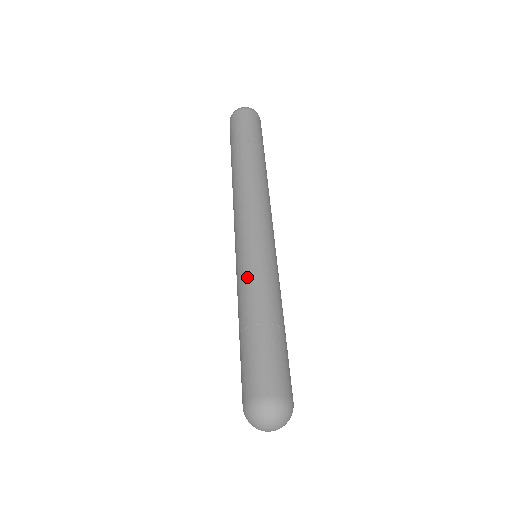
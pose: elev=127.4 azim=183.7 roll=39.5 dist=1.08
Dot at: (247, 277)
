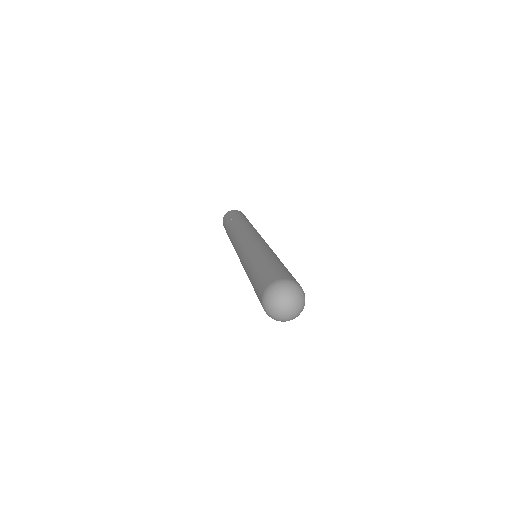
Dot at: (257, 248)
